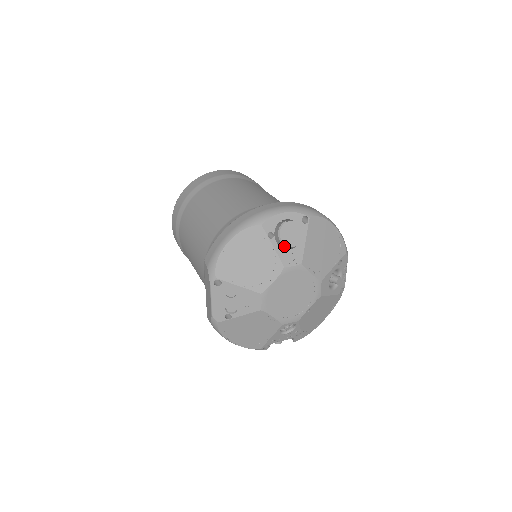
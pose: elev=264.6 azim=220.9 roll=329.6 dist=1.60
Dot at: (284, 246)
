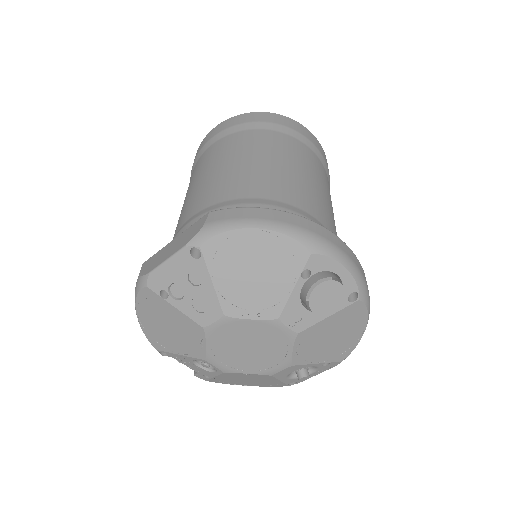
Dot at: (305, 300)
